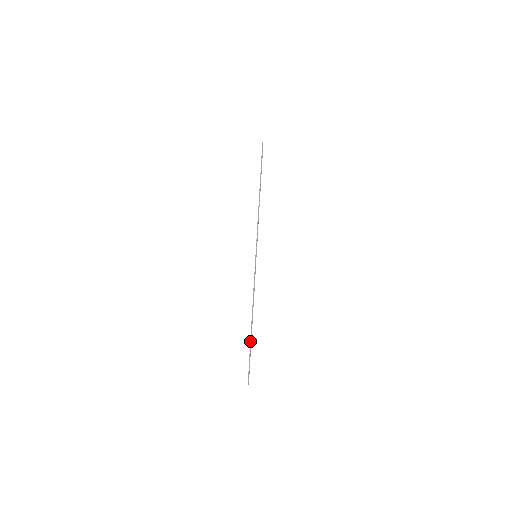
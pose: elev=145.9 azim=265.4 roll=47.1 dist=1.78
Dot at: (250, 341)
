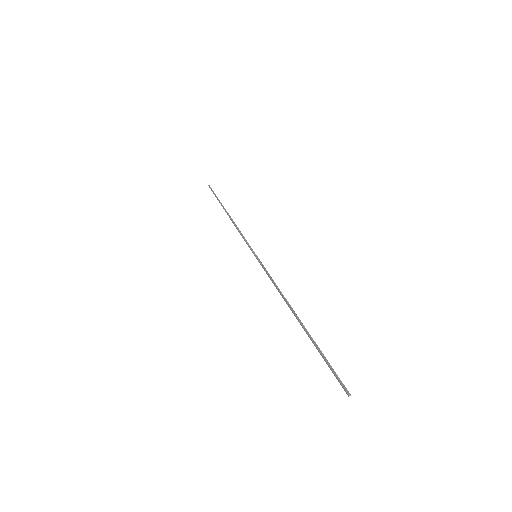
Dot at: (309, 336)
